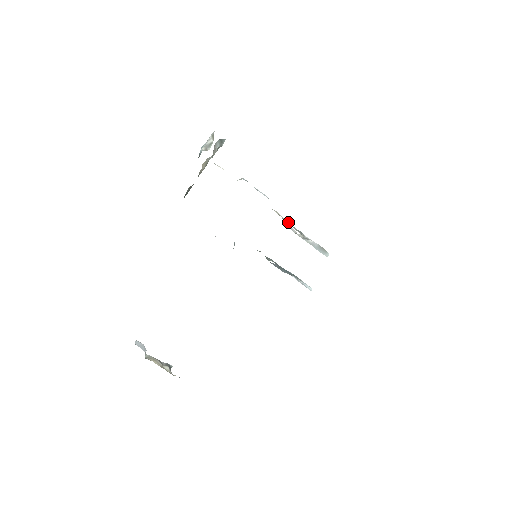
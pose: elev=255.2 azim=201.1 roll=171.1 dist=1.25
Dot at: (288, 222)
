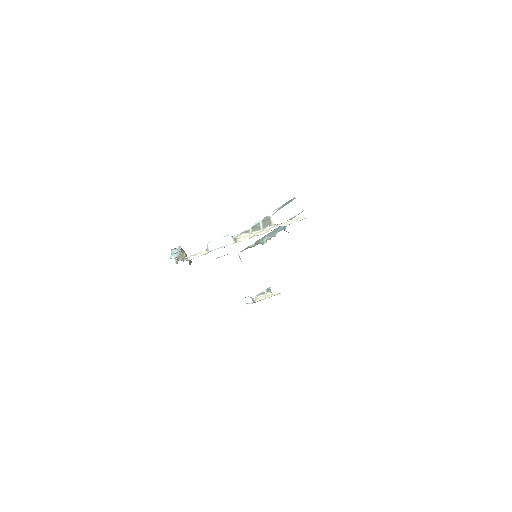
Dot at: (254, 225)
